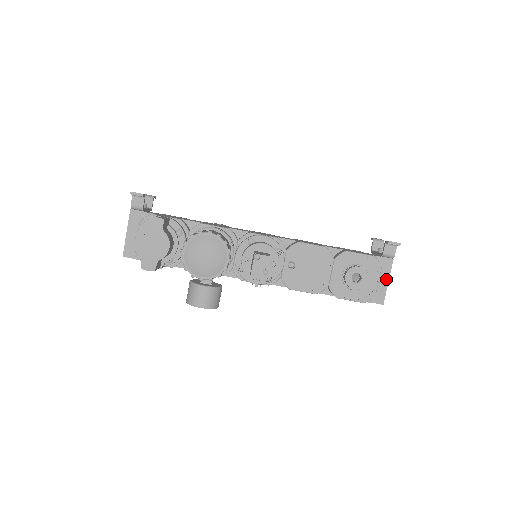
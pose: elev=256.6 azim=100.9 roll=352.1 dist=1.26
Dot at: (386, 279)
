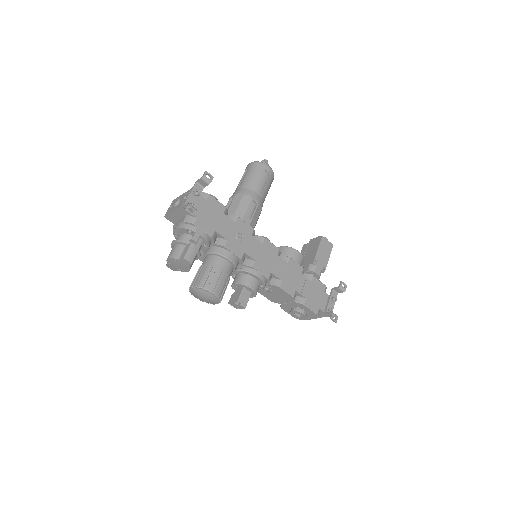
Dot at: (318, 317)
